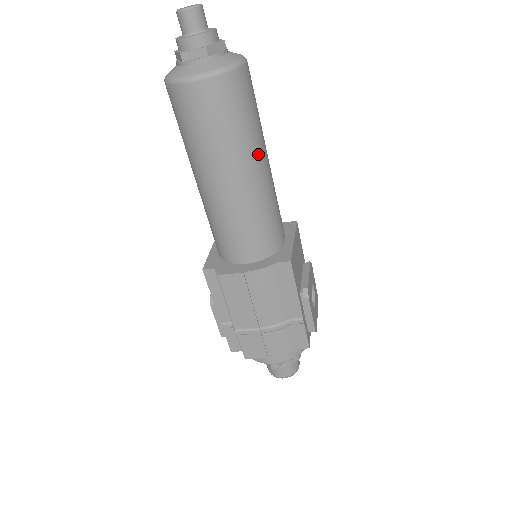
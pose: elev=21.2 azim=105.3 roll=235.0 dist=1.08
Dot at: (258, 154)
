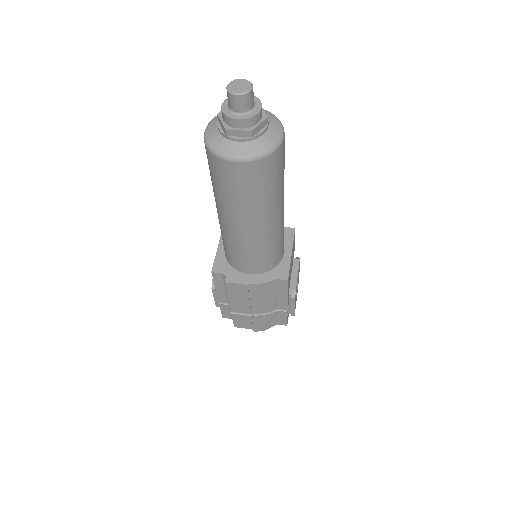
Dot at: (278, 205)
